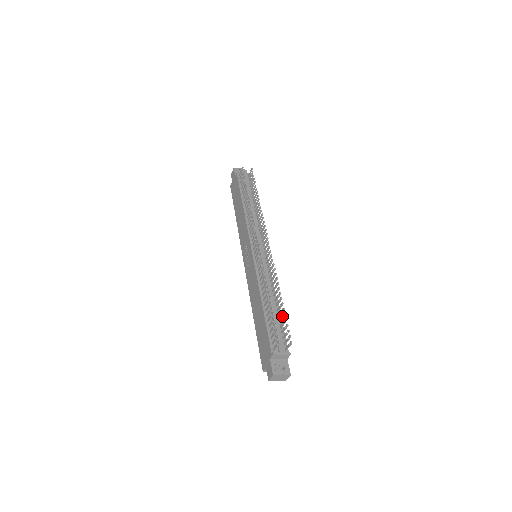
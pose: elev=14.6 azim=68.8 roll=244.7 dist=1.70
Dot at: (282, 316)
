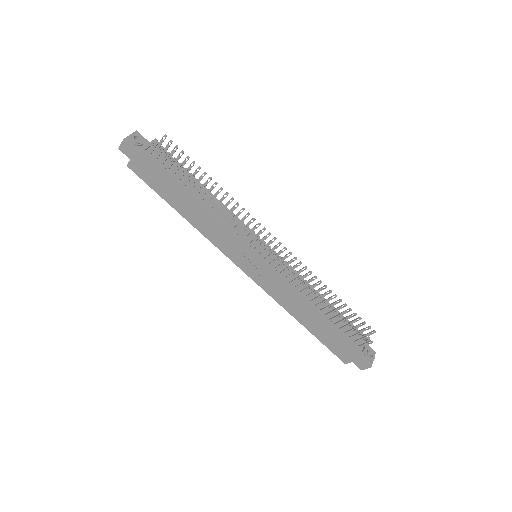
Dot at: (346, 312)
